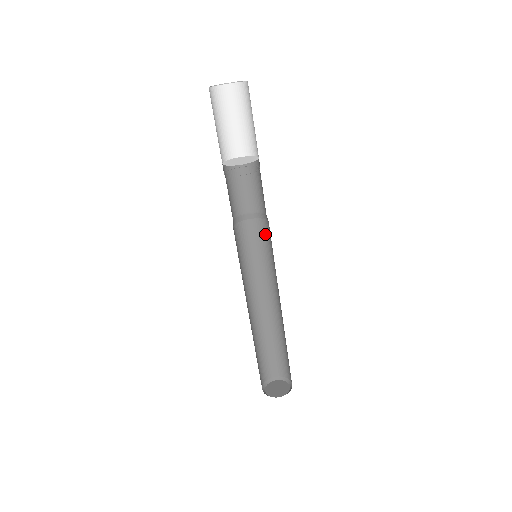
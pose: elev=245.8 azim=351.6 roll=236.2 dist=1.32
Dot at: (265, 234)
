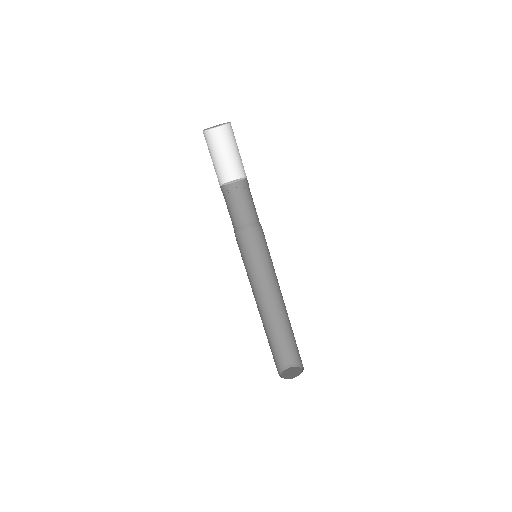
Dot at: (259, 239)
